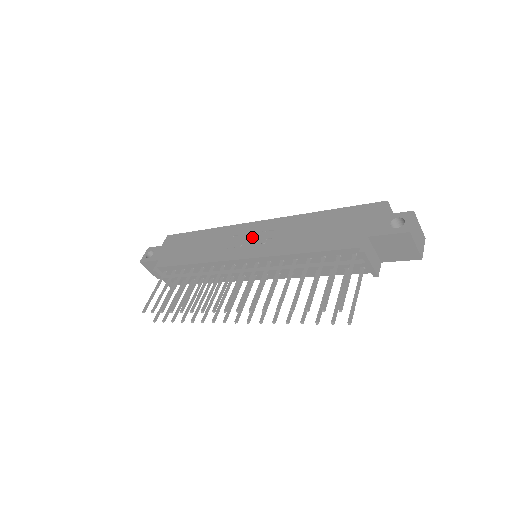
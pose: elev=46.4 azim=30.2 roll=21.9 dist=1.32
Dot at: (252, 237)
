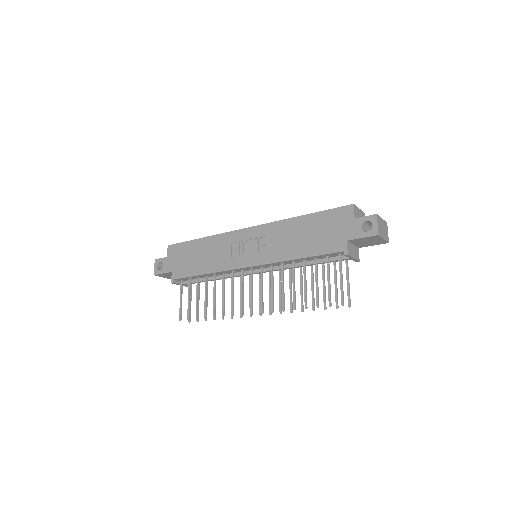
Dot at: (249, 245)
